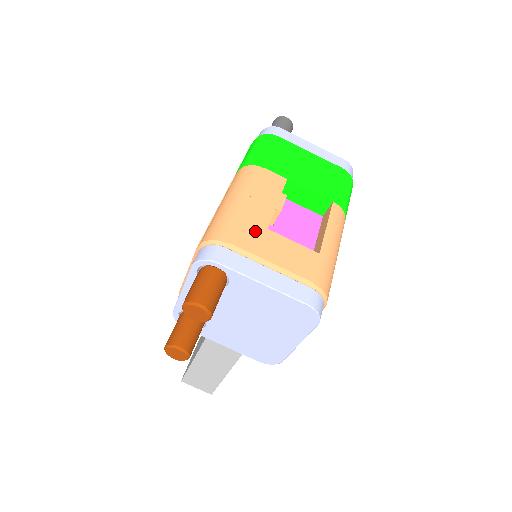
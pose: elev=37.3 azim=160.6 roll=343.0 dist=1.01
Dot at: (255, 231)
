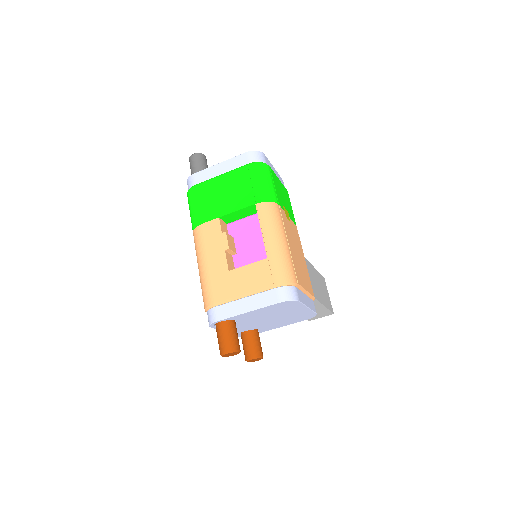
Dot at: (223, 280)
